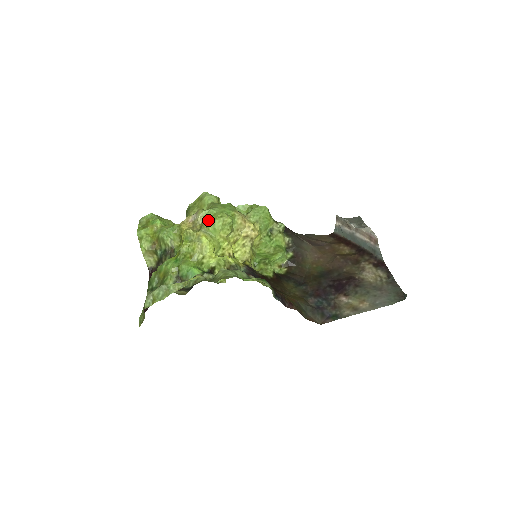
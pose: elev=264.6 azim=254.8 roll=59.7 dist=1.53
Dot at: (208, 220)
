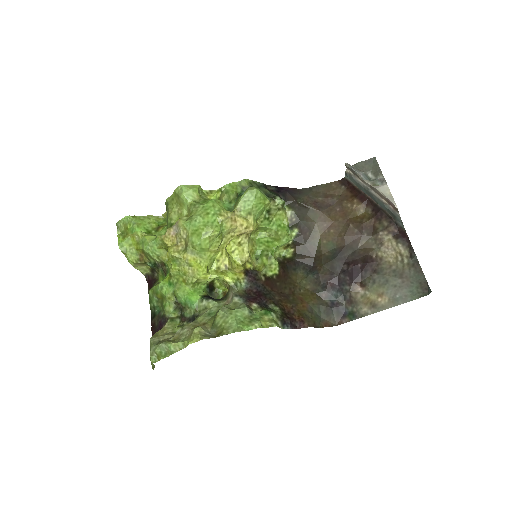
Dot at: (192, 237)
